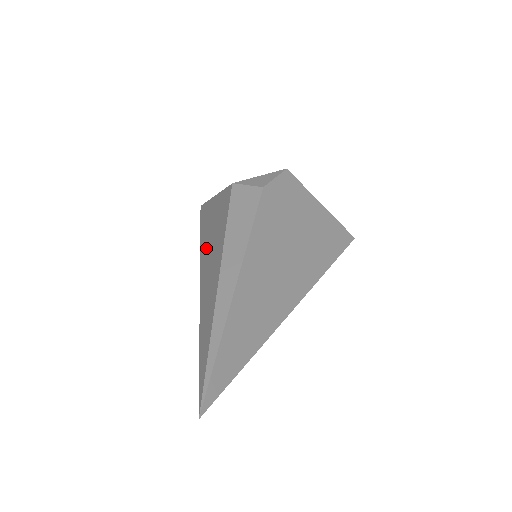
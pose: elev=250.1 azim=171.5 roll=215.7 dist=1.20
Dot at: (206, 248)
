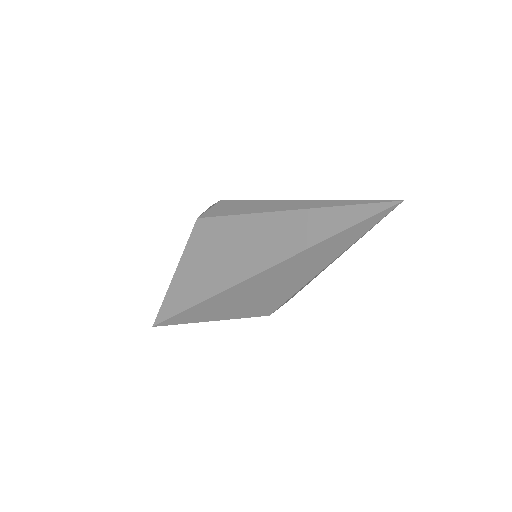
Dot at: (225, 271)
